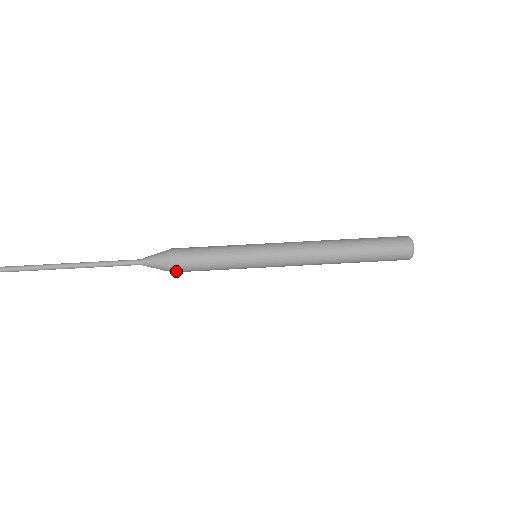
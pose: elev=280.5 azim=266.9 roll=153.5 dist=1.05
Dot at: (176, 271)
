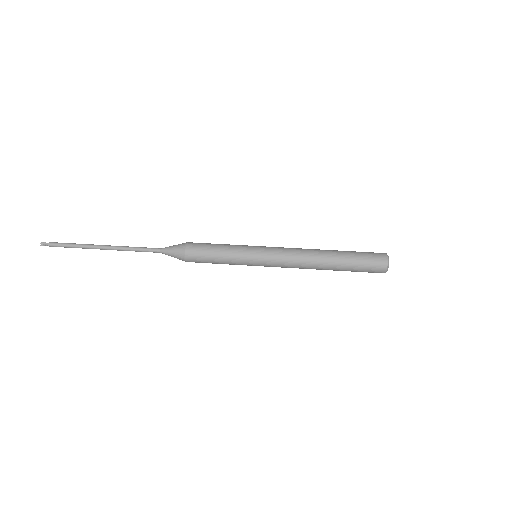
Dot at: (188, 256)
